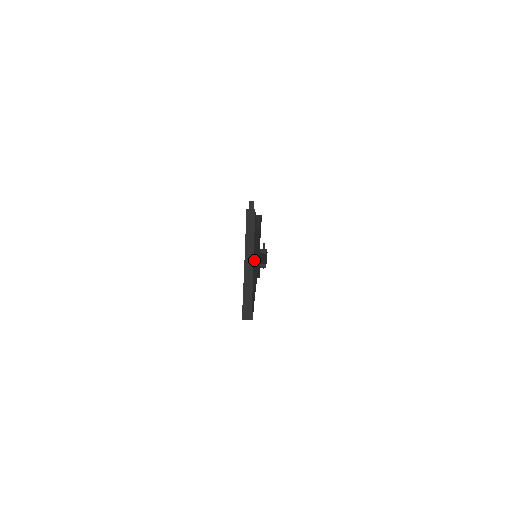
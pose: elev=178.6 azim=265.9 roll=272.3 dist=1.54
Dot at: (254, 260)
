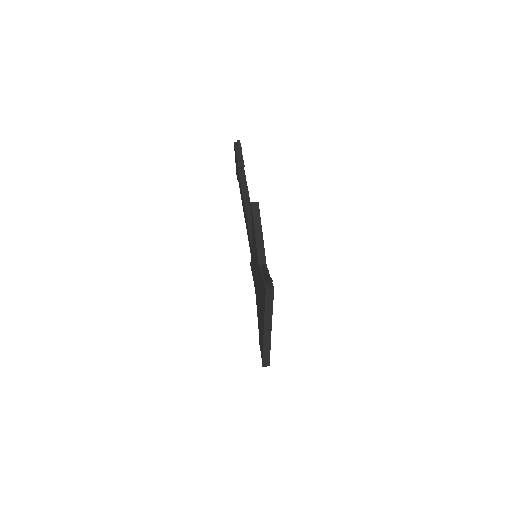
Dot at: occluded
